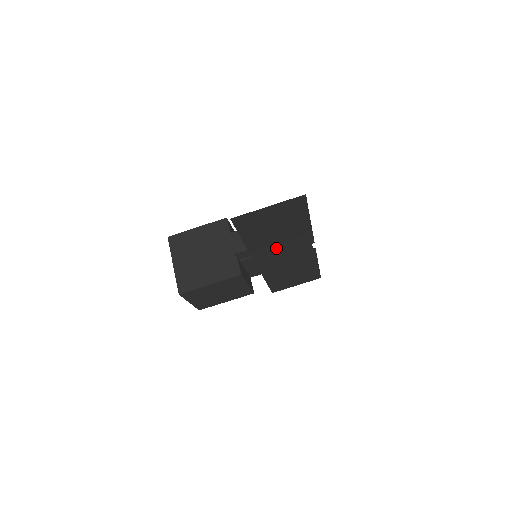
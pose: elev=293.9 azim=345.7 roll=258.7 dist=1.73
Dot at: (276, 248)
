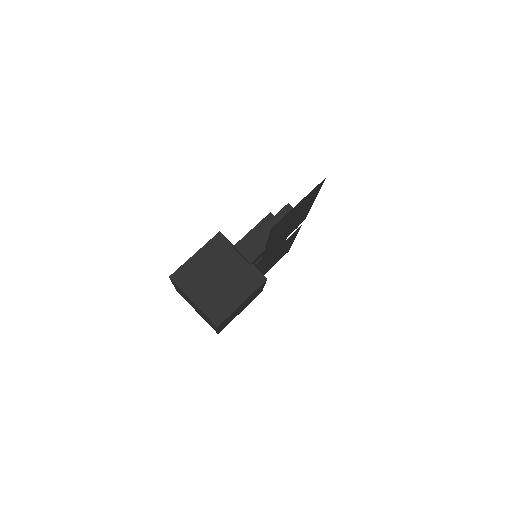
Dot at: (280, 240)
